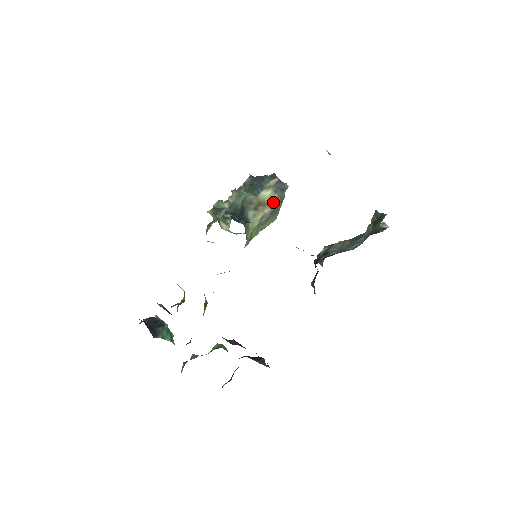
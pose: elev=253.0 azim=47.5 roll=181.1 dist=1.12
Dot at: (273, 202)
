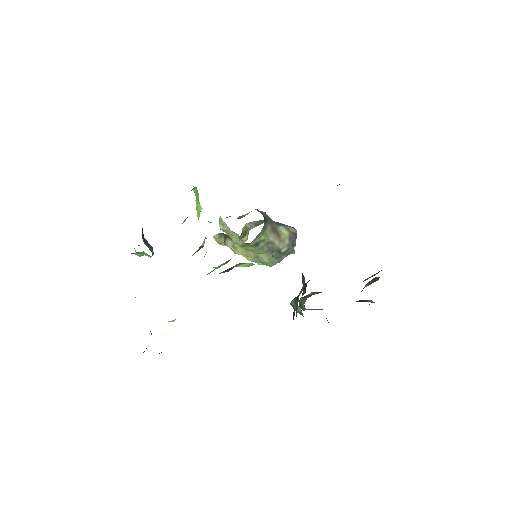
Dot at: (284, 243)
